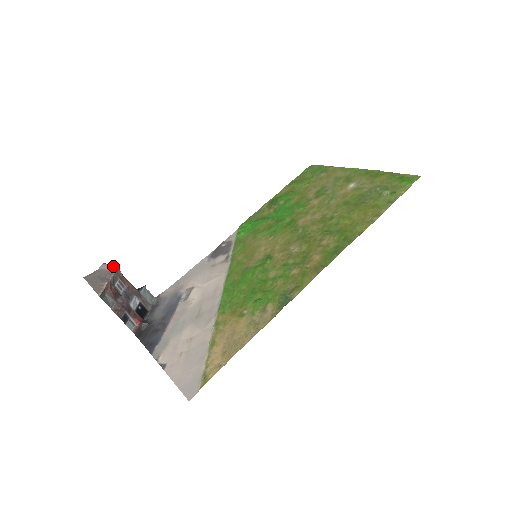
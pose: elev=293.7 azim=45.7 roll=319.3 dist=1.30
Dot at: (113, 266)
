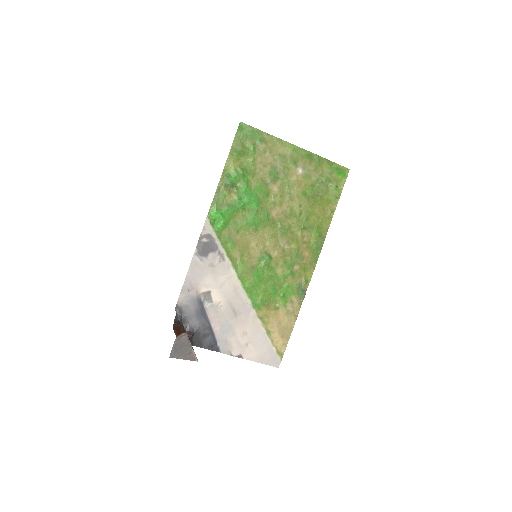
Dot at: (185, 334)
